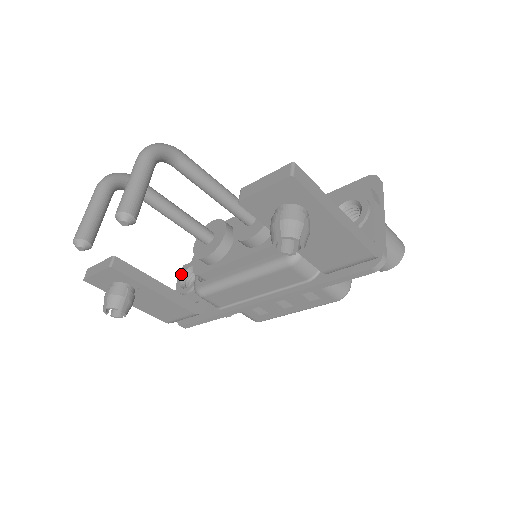
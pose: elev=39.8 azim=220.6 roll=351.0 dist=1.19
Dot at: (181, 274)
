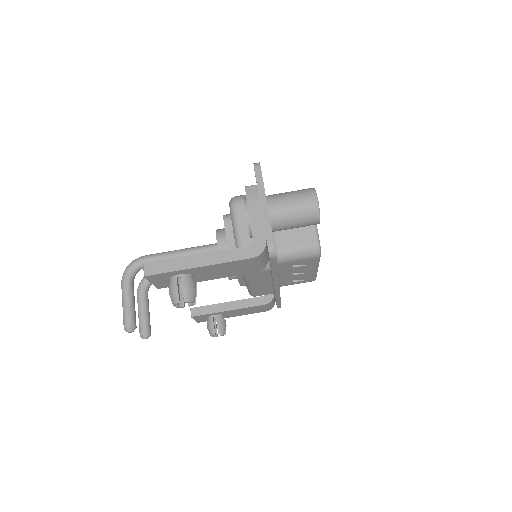
Dot at: occluded
